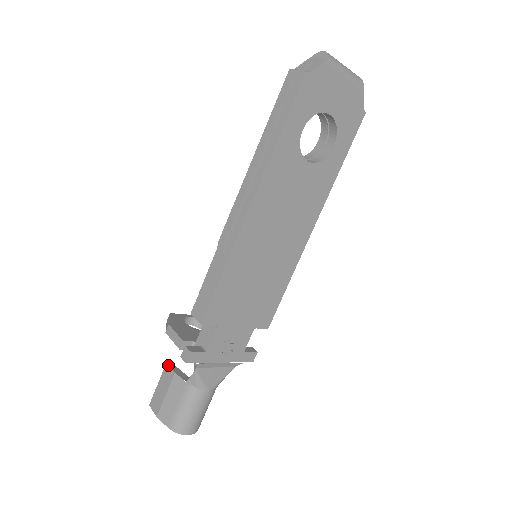
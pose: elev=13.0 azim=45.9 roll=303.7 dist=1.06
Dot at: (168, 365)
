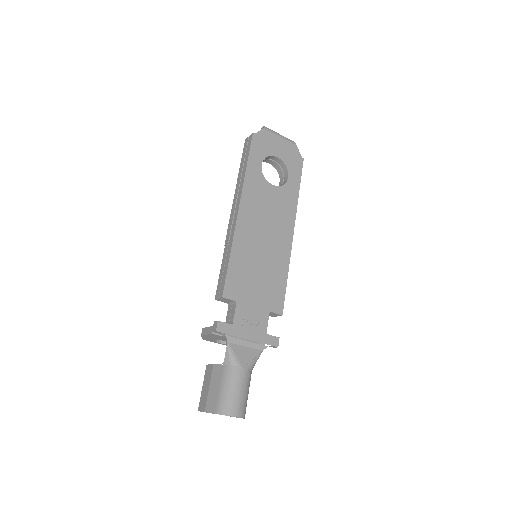
Dot at: (208, 365)
